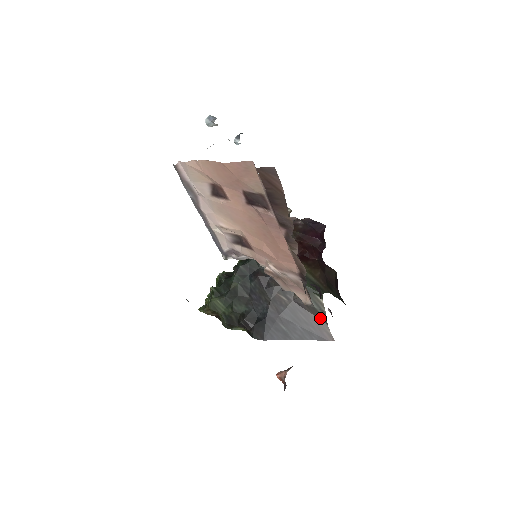
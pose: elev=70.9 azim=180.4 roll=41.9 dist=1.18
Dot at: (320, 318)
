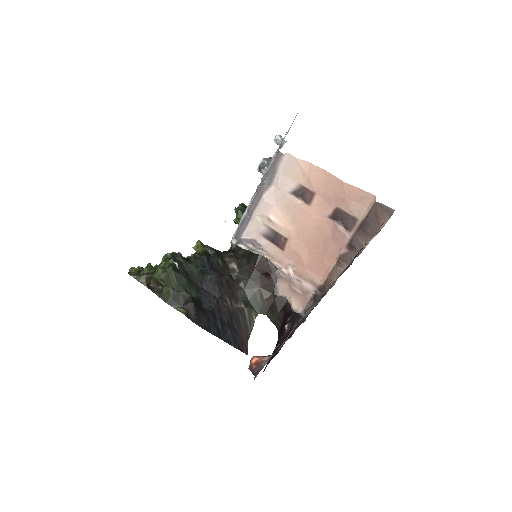
Dot at: (246, 332)
